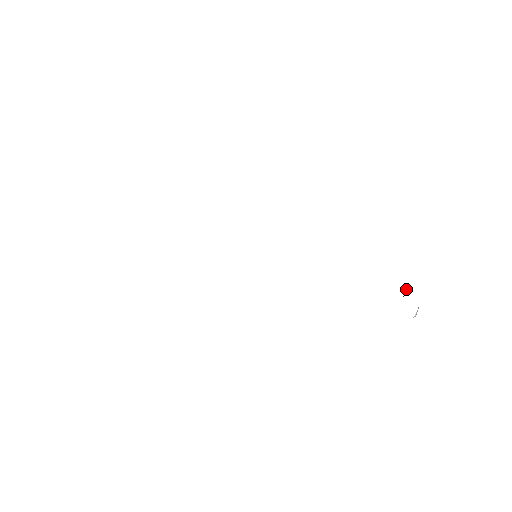
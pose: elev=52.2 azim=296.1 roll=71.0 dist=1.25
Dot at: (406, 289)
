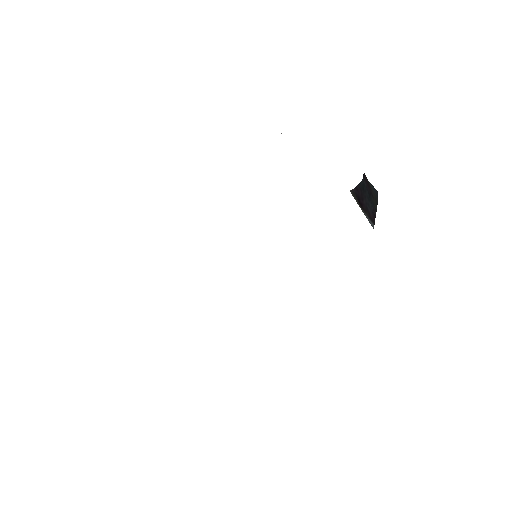
Dot at: (355, 196)
